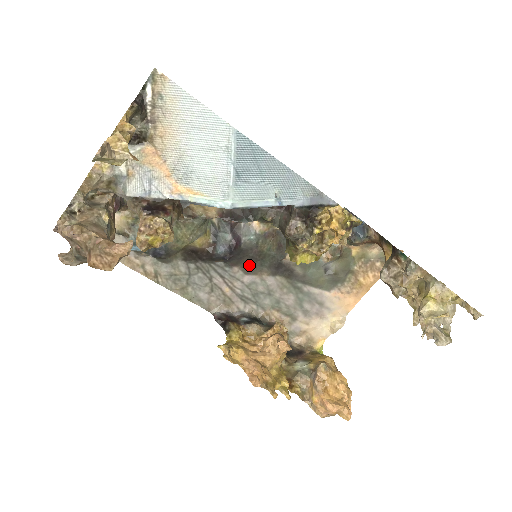
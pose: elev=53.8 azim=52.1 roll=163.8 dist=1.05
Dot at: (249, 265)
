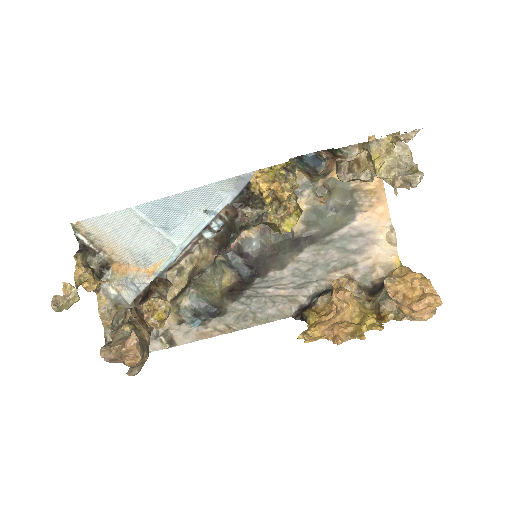
Dot at: (276, 262)
